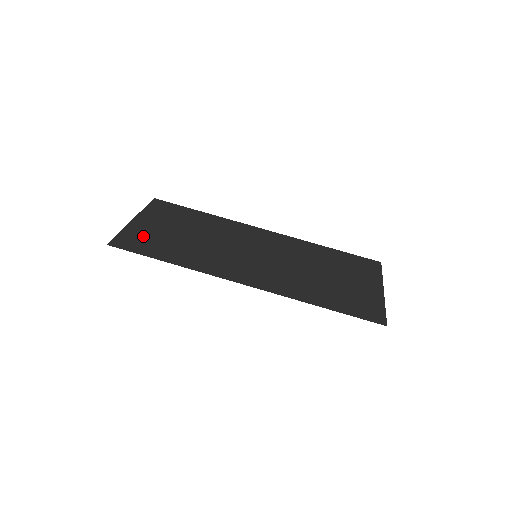
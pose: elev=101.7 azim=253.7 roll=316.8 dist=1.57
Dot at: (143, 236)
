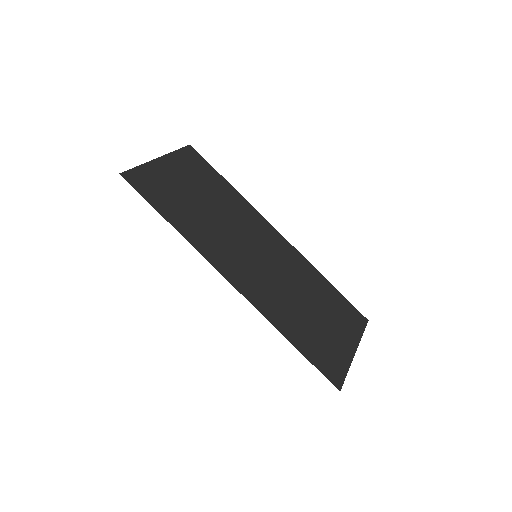
Dot at: (159, 181)
